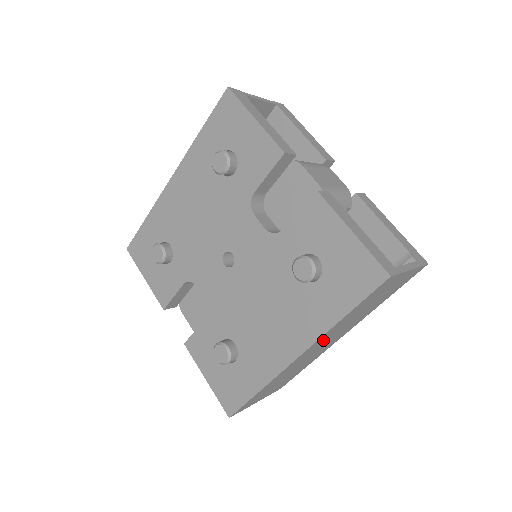
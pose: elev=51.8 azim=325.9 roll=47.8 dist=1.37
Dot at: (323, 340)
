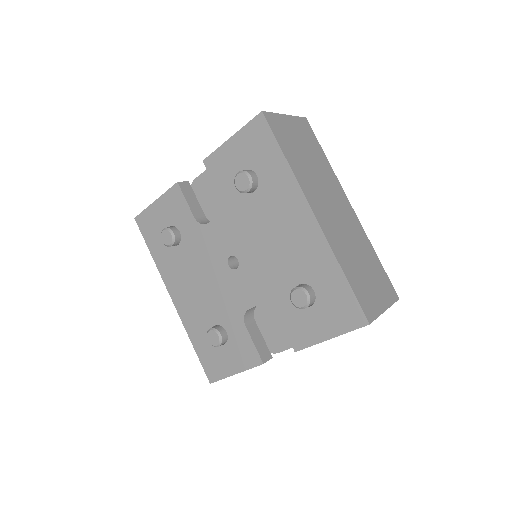
Dot at: (316, 197)
